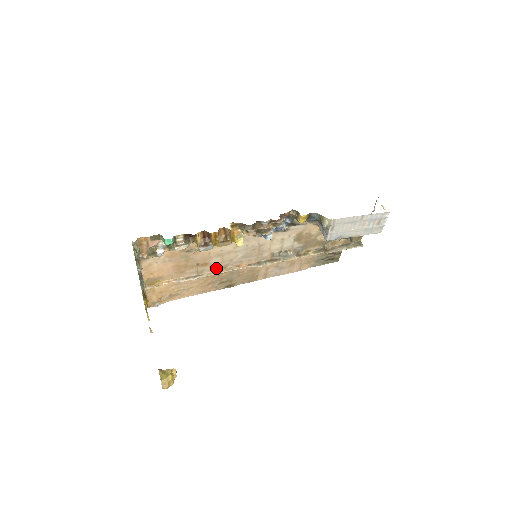
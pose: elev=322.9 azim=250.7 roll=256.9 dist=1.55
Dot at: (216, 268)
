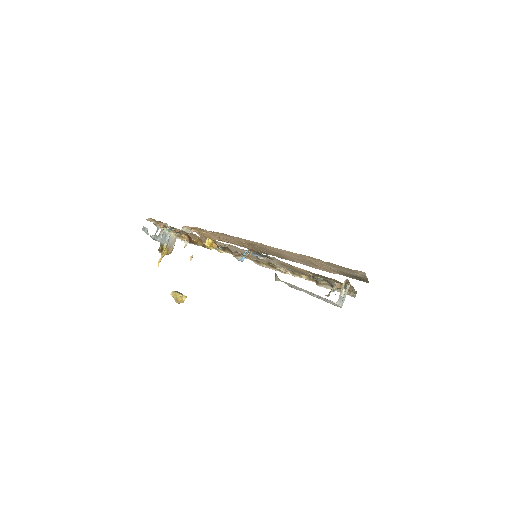
Dot at: occluded
